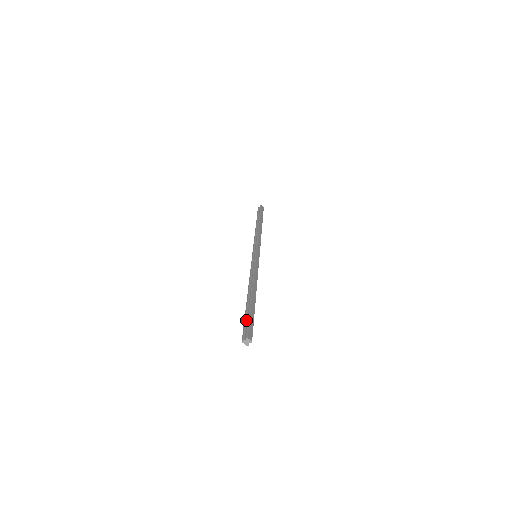
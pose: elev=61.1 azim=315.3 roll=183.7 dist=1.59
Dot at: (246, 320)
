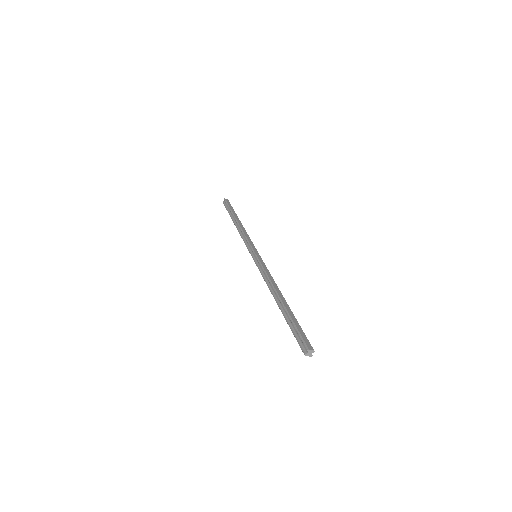
Dot at: (294, 331)
